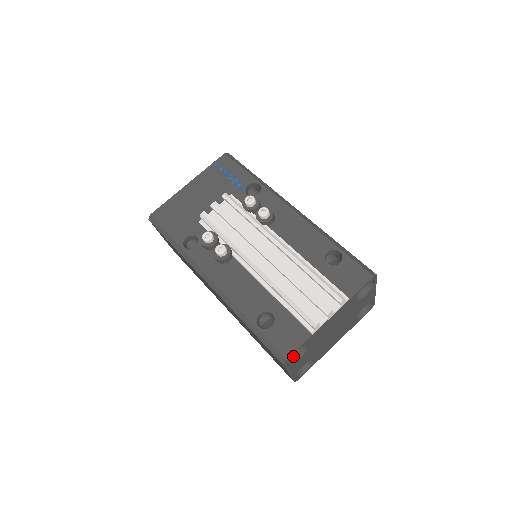
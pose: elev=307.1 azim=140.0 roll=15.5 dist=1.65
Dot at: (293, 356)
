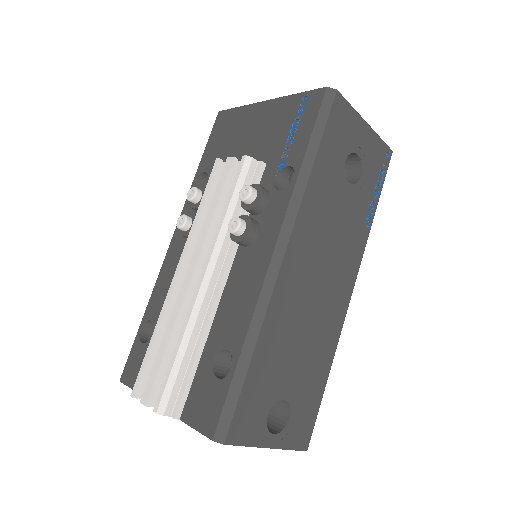
Dot at: occluded
